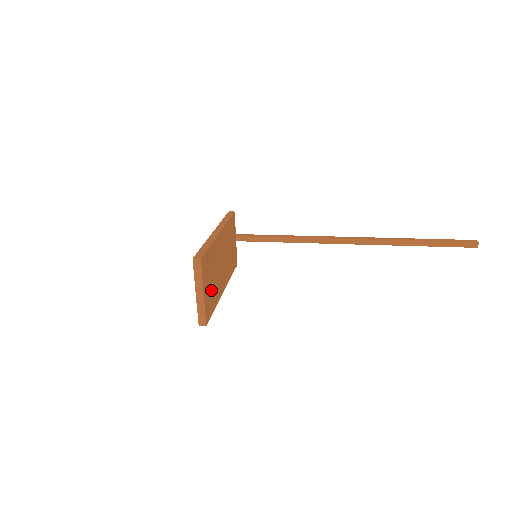
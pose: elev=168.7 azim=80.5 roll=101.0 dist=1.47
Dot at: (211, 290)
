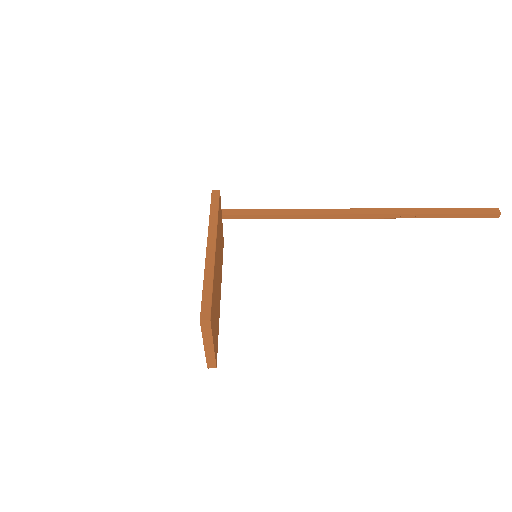
Dot at: (216, 325)
